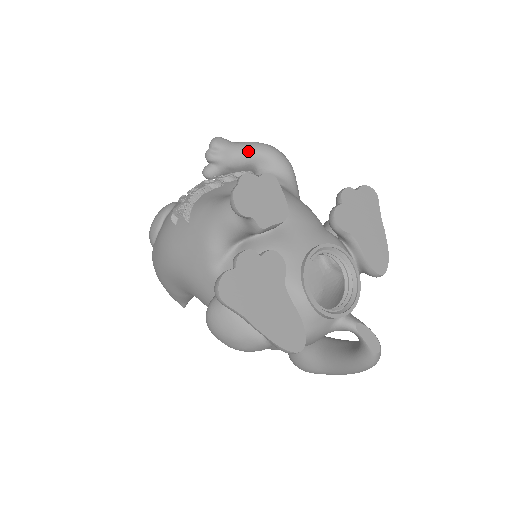
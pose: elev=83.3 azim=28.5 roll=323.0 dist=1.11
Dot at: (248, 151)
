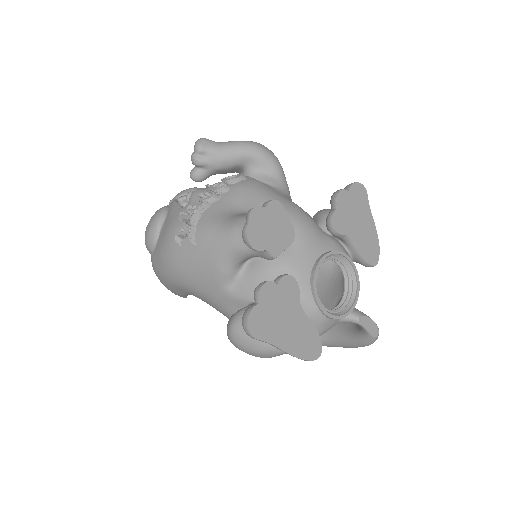
Dot at: (236, 153)
